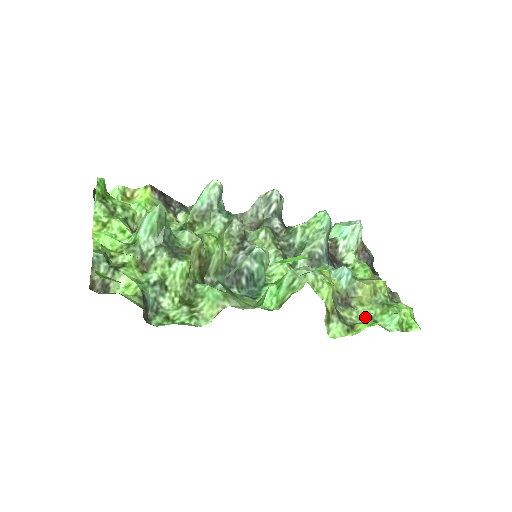
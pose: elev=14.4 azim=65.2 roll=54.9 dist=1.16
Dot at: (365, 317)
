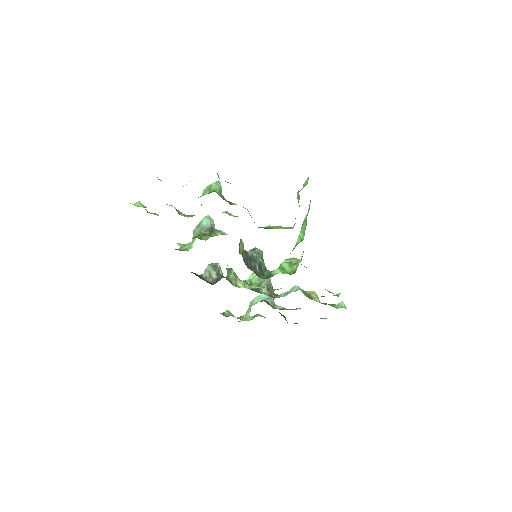
Dot at: occluded
